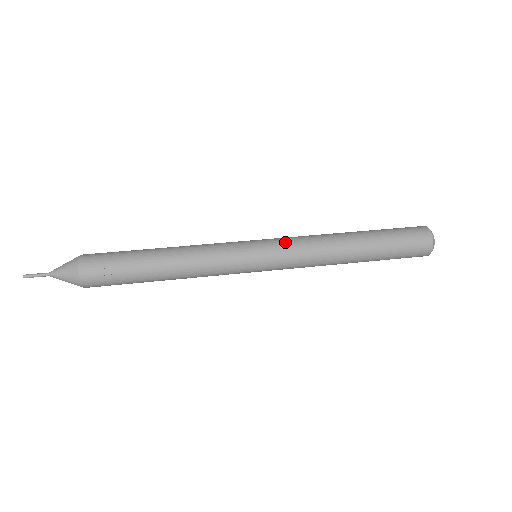
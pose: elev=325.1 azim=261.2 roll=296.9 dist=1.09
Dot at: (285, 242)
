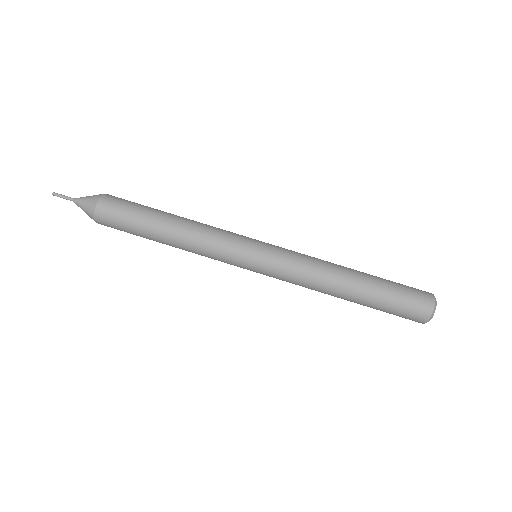
Dot at: (279, 278)
